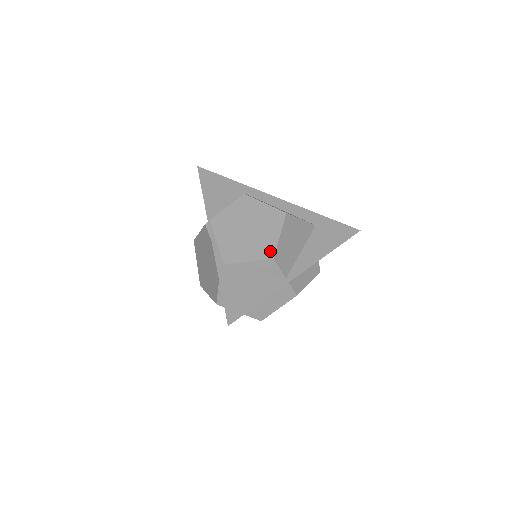
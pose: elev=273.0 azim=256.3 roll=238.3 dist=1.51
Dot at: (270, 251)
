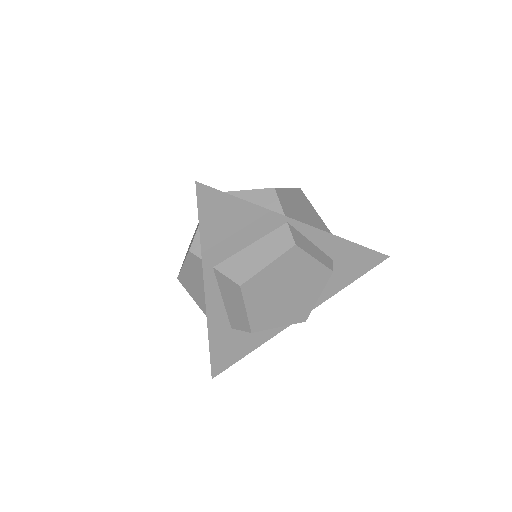
Dot at: occluded
